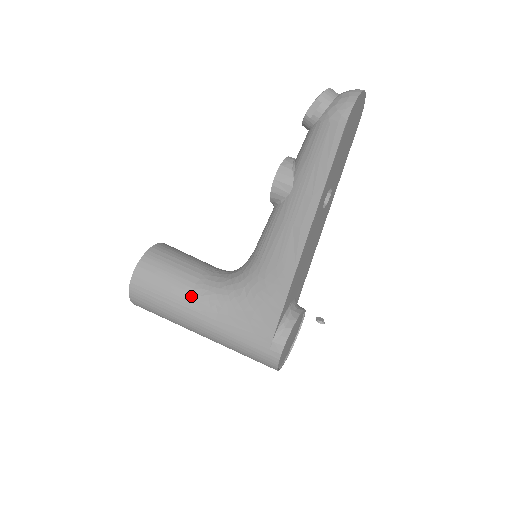
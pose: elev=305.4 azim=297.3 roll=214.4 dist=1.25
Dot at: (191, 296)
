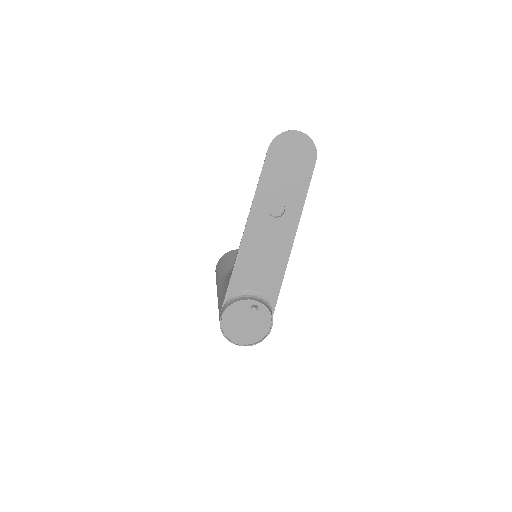
Dot at: (223, 274)
